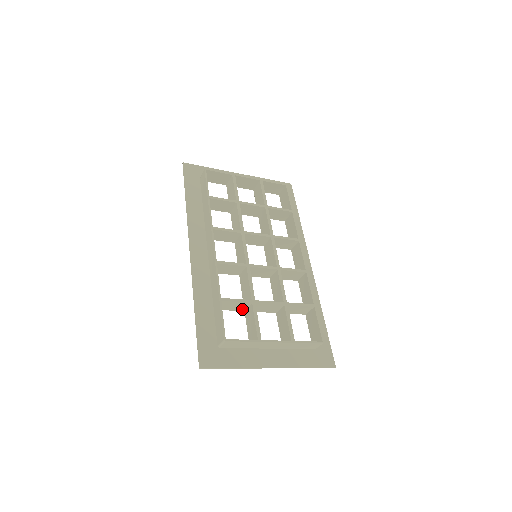
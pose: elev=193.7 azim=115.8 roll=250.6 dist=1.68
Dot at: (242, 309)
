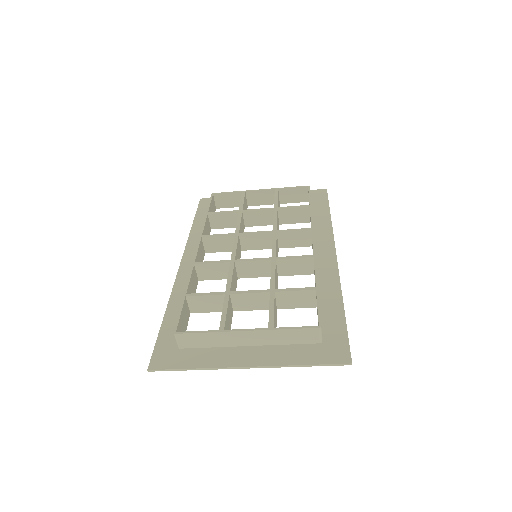
Dot at: occluded
